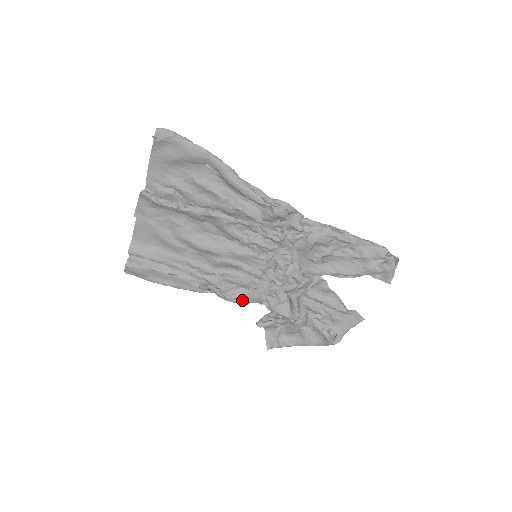
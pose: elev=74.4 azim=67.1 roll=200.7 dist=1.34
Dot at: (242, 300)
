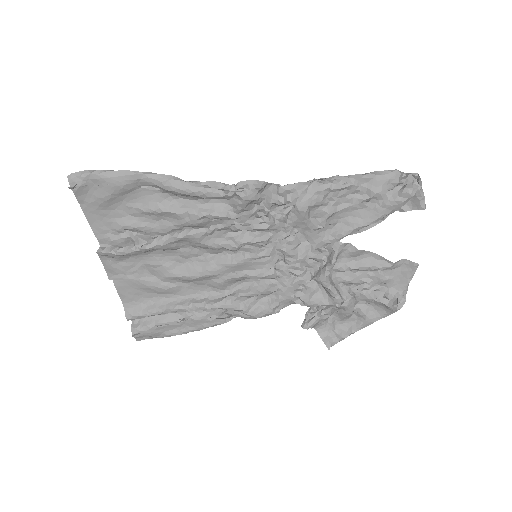
Dot at: (270, 310)
